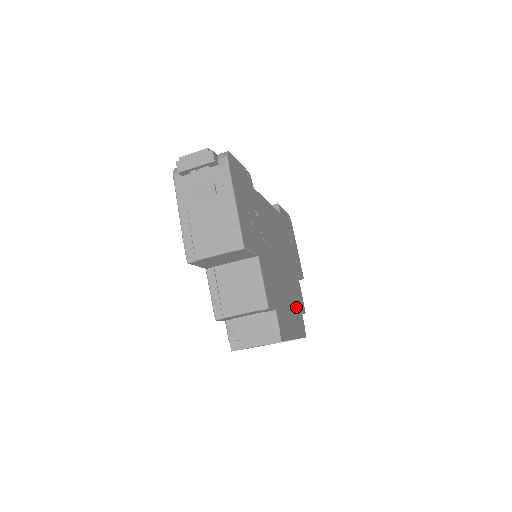
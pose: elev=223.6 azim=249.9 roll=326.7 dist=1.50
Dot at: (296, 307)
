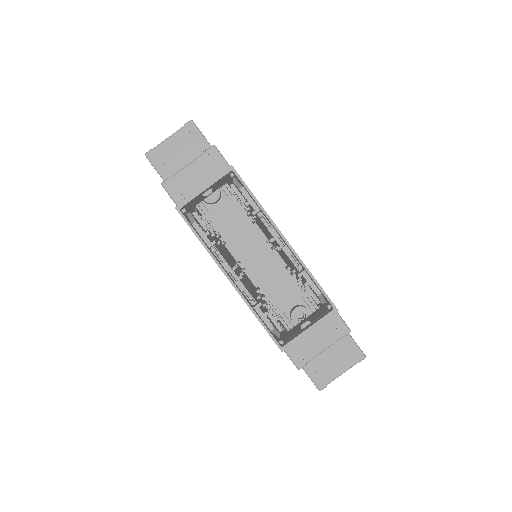
Dot at: occluded
